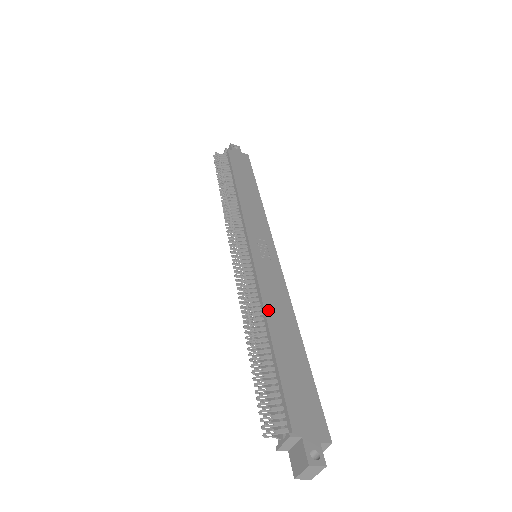
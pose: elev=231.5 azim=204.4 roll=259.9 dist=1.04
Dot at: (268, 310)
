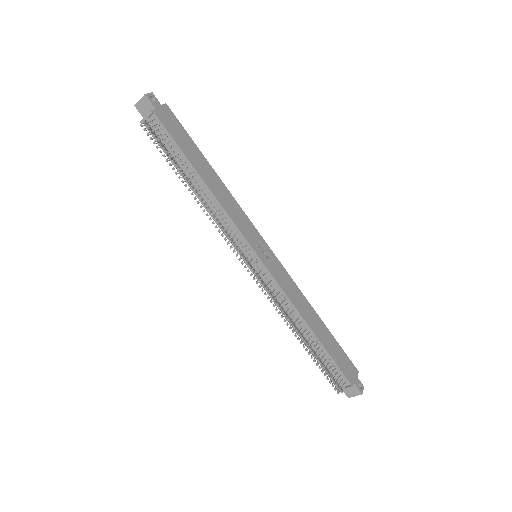
Dot at: (301, 312)
